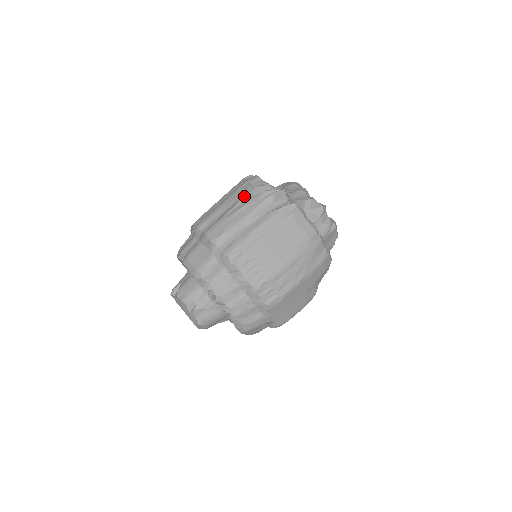
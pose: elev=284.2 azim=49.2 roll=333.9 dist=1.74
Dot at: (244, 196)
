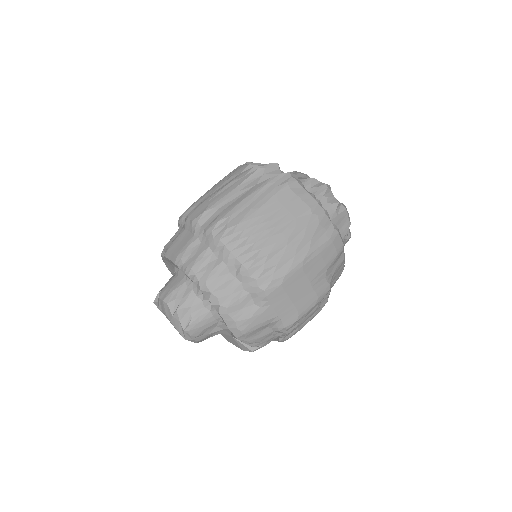
Dot at: (232, 175)
